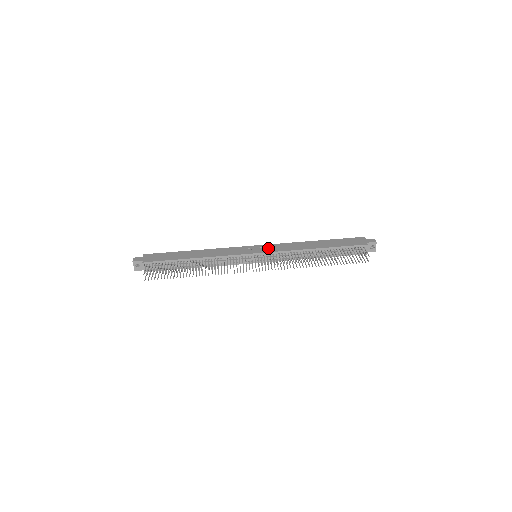
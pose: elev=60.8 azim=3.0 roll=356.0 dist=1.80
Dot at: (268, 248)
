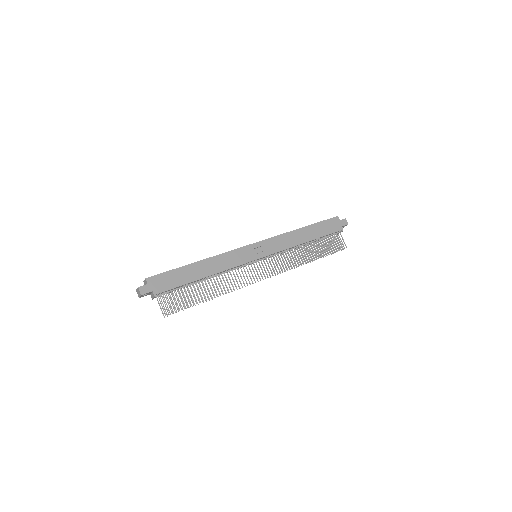
Dot at: (267, 247)
